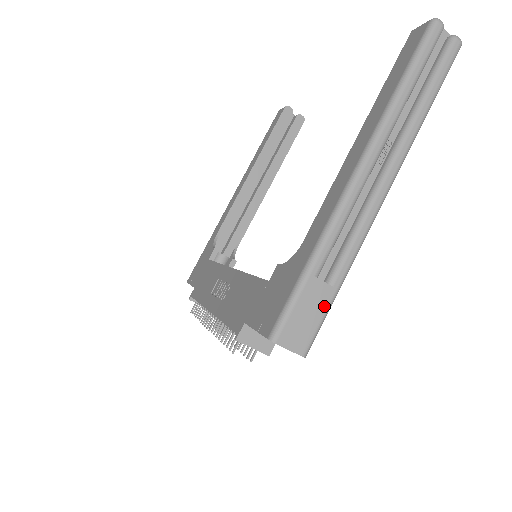
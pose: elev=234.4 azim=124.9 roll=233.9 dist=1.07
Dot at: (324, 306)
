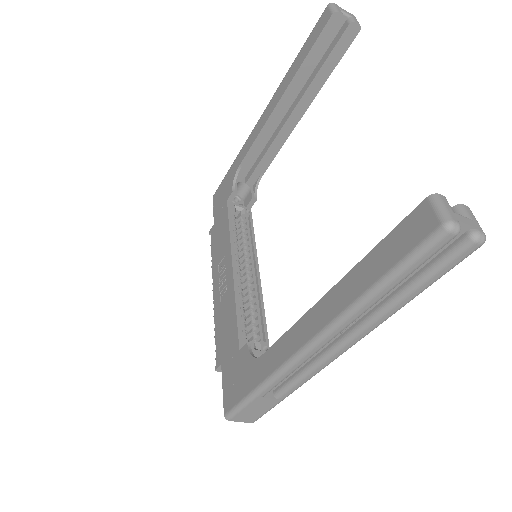
Dot at: (270, 406)
